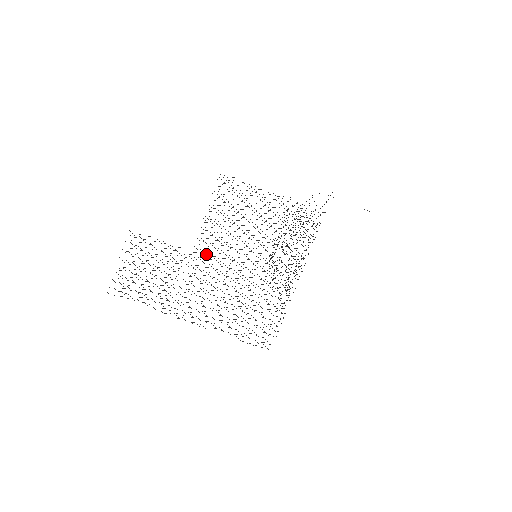
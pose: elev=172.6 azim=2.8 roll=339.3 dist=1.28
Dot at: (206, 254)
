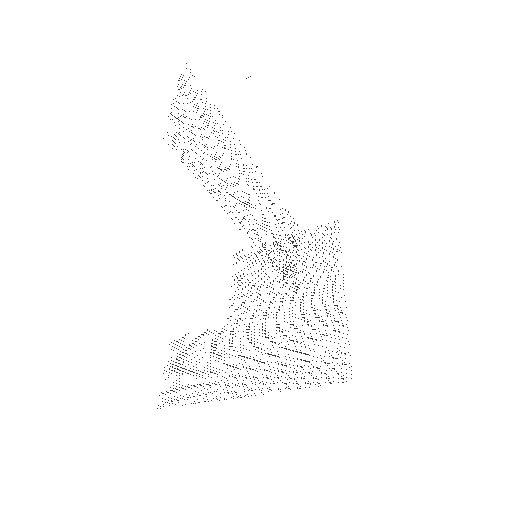
Dot at: occluded
